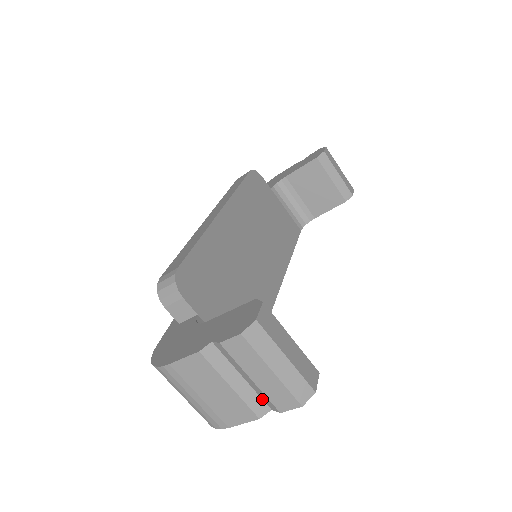
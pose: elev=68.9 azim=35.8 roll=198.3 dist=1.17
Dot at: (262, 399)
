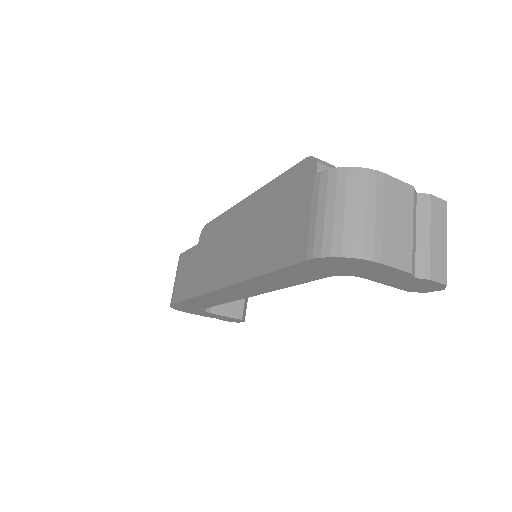
Dot at: (415, 263)
